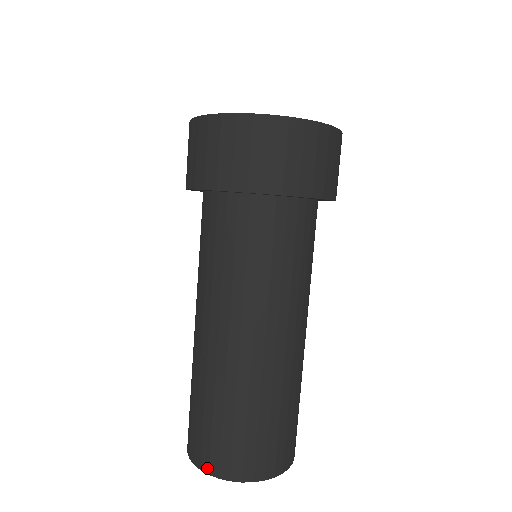
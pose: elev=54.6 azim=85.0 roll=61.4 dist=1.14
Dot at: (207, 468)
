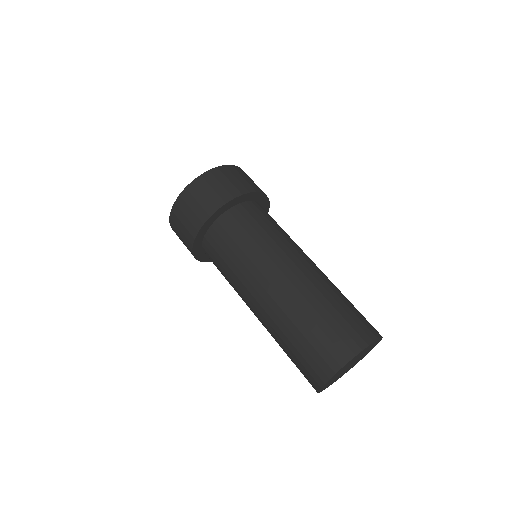
Dot at: (325, 376)
